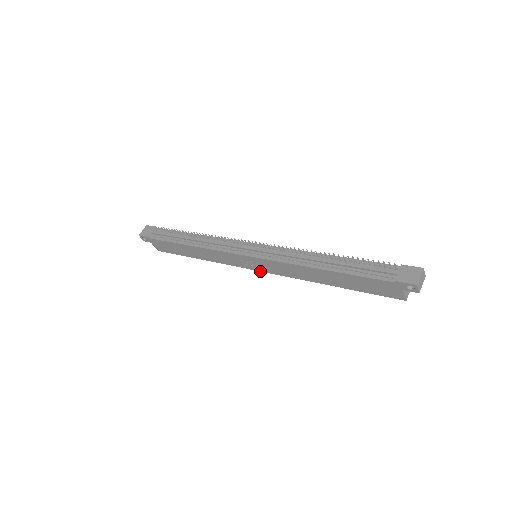
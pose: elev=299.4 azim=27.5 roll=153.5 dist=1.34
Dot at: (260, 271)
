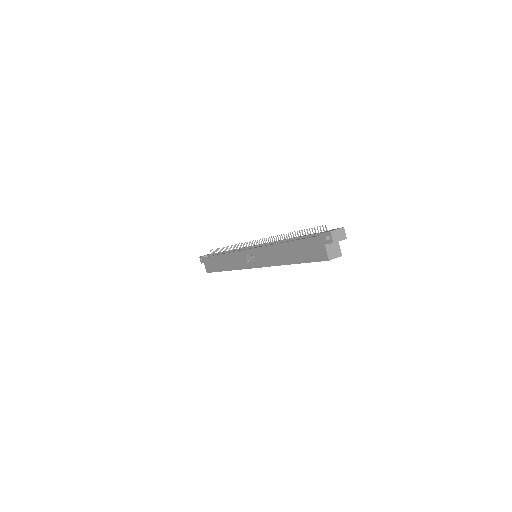
Dot at: occluded
